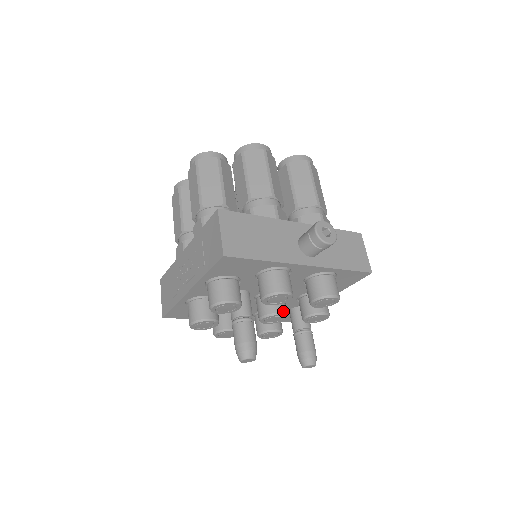
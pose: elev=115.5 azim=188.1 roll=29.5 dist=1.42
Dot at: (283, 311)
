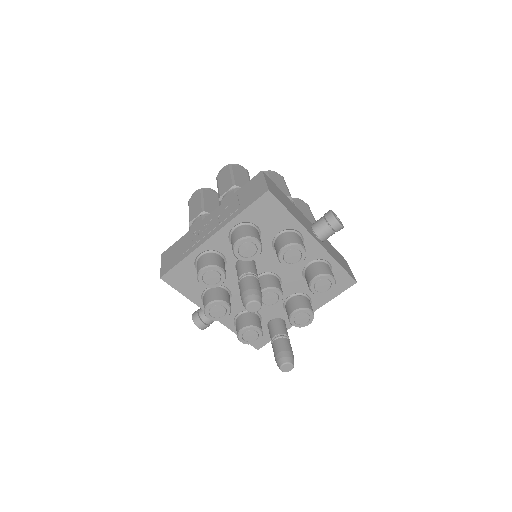
Dot at: occluded
